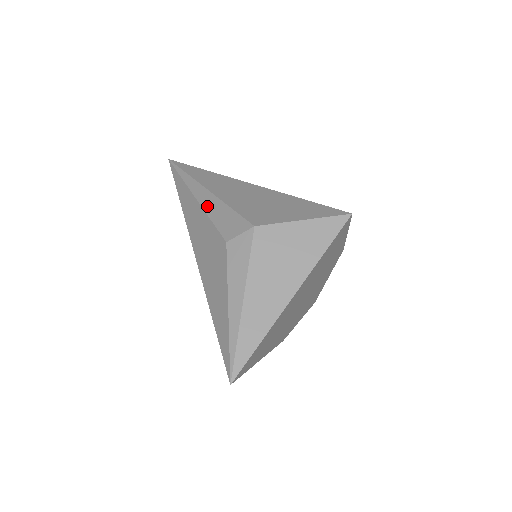
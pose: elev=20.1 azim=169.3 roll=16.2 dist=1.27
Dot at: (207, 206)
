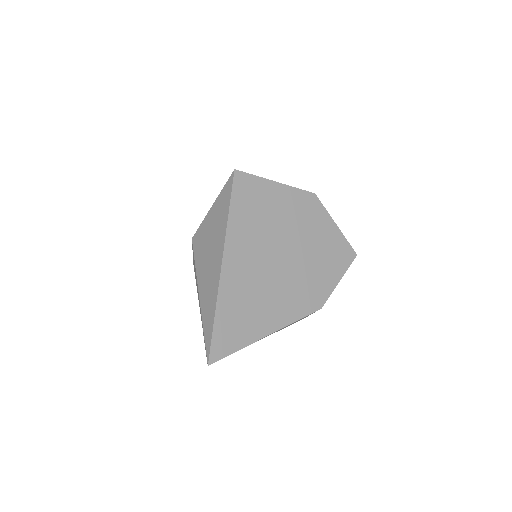
Dot at: occluded
